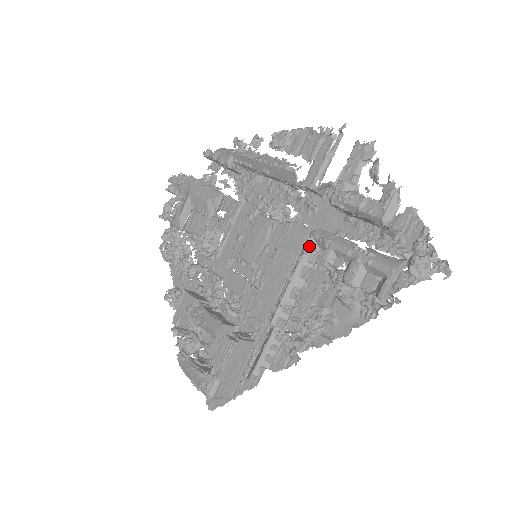
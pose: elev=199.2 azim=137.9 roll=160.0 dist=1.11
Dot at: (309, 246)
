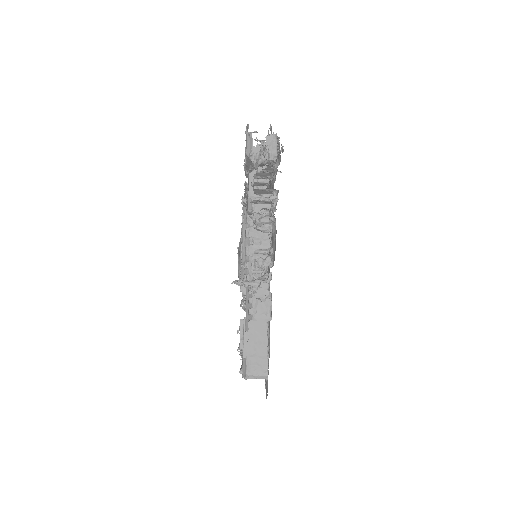
Dot at: (243, 213)
